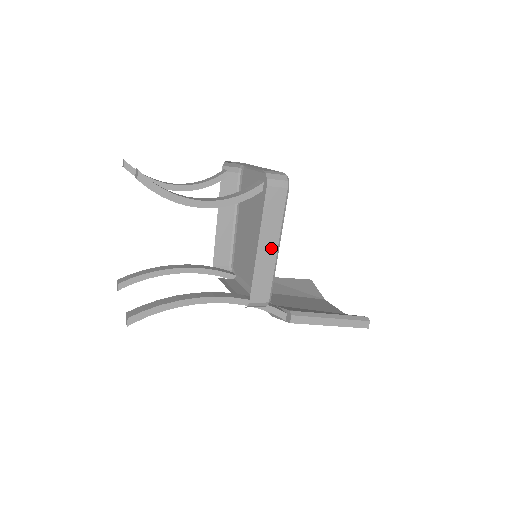
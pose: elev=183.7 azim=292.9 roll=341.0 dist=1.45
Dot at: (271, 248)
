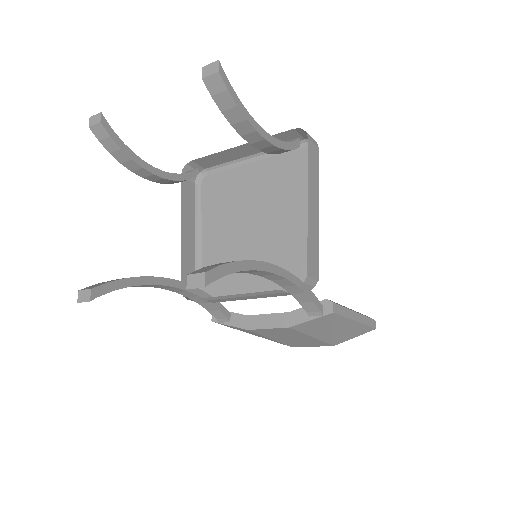
Dot at: (315, 211)
